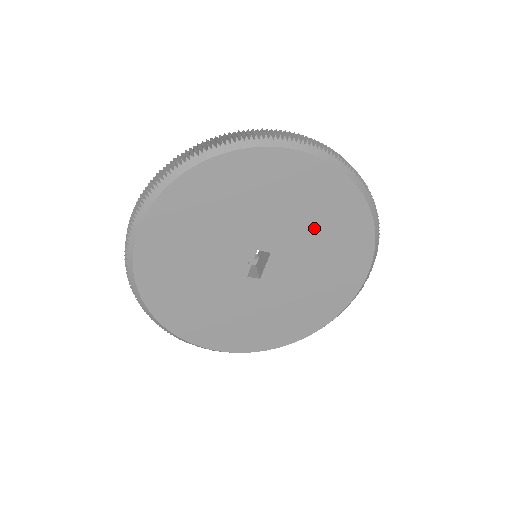
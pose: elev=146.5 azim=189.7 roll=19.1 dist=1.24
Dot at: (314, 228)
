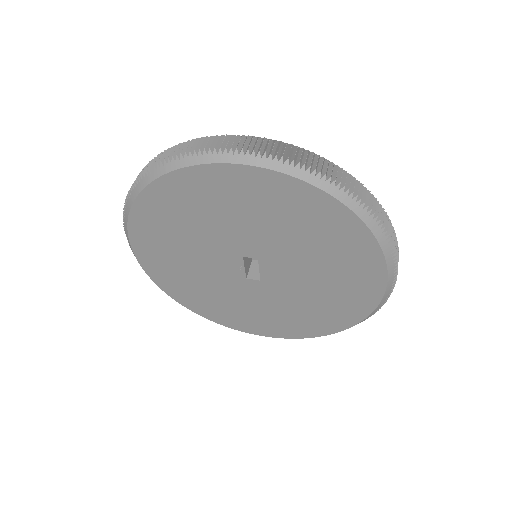
Dot at: (293, 235)
